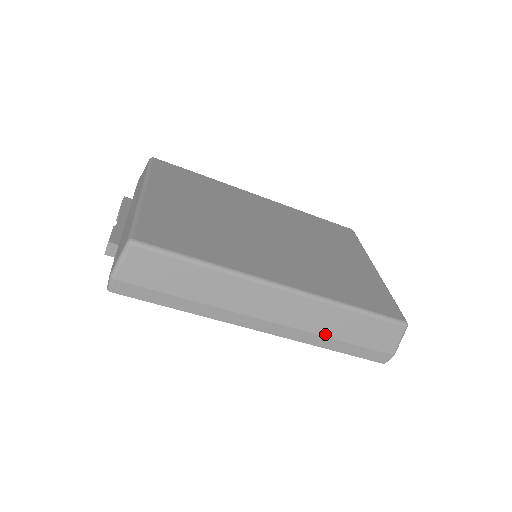
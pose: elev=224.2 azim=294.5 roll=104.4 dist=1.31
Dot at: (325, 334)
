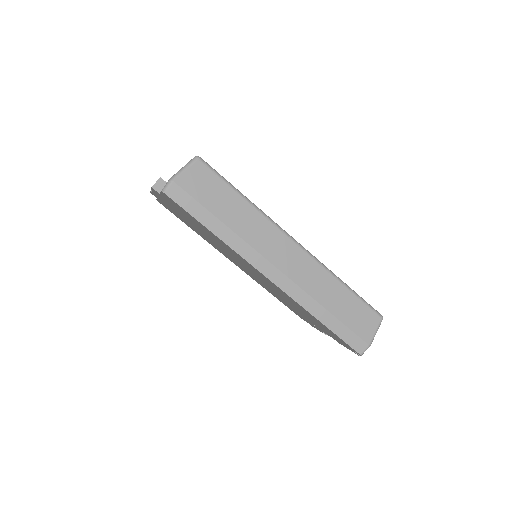
Dot at: (320, 301)
